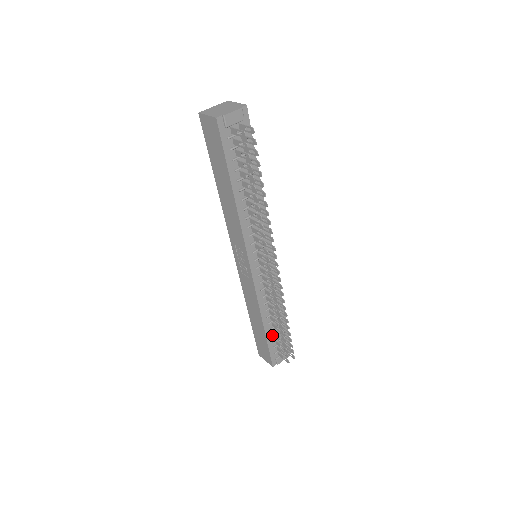
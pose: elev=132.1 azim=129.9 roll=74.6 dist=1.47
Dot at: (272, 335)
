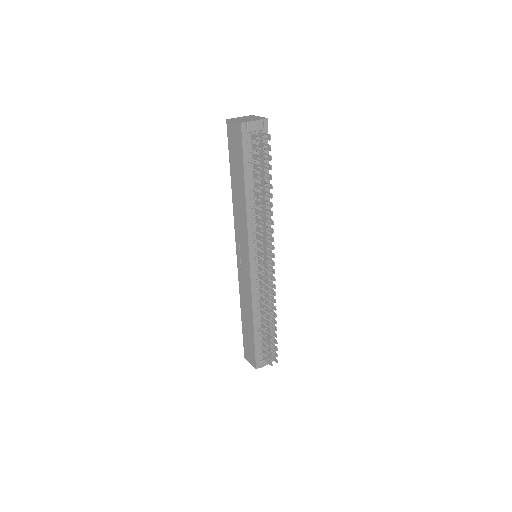
Dot at: (260, 336)
